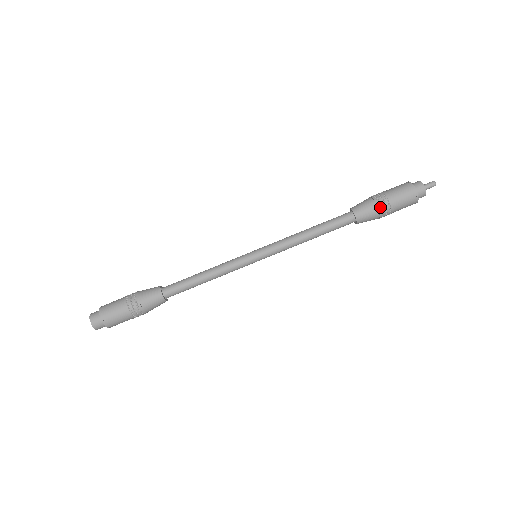
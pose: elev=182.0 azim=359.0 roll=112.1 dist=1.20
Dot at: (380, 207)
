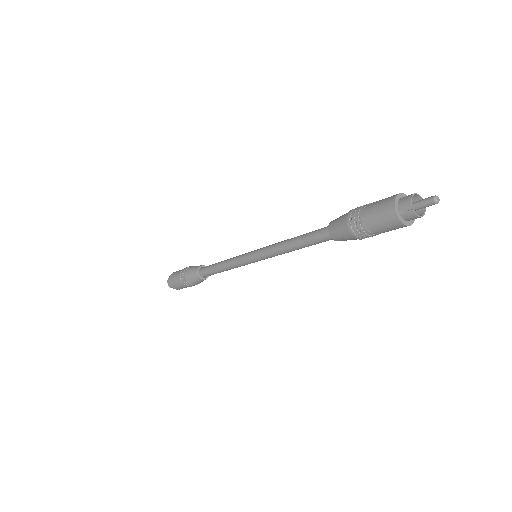
Dot at: (353, 230)
